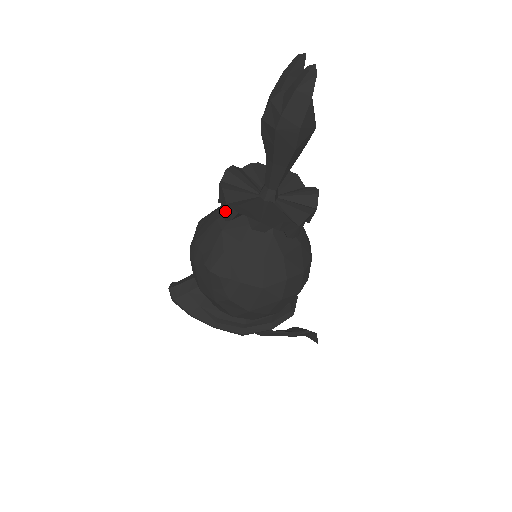
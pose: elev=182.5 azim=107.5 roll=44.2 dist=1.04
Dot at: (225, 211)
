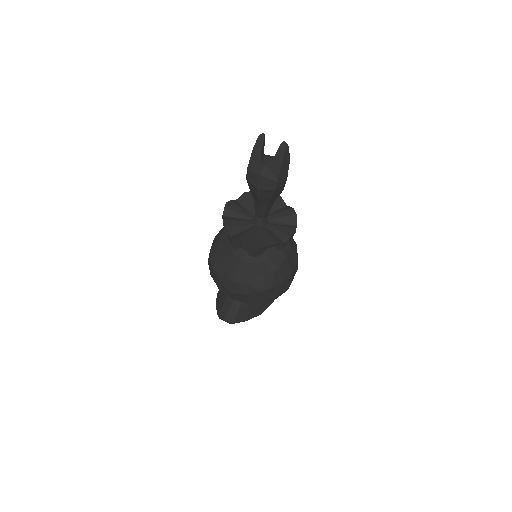
Dot at: (255, 253)
